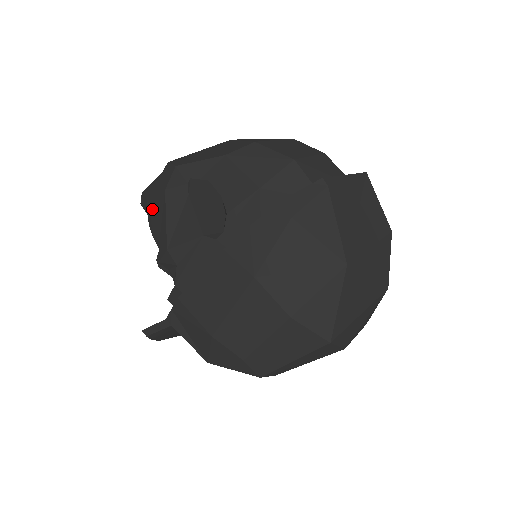
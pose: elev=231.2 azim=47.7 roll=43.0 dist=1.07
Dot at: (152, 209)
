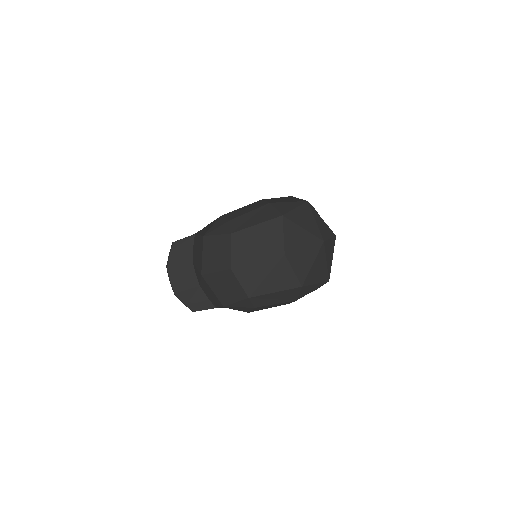
Dot at: occluded
